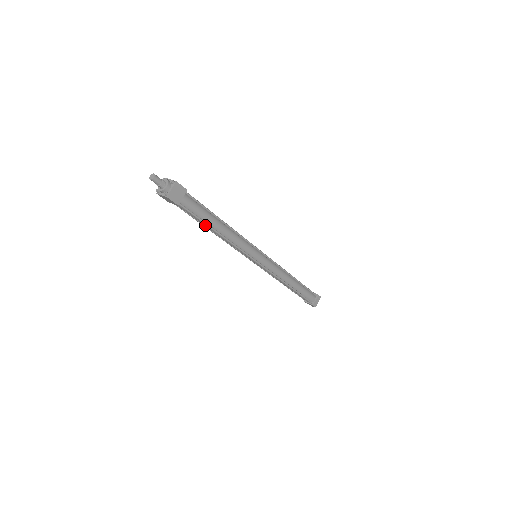
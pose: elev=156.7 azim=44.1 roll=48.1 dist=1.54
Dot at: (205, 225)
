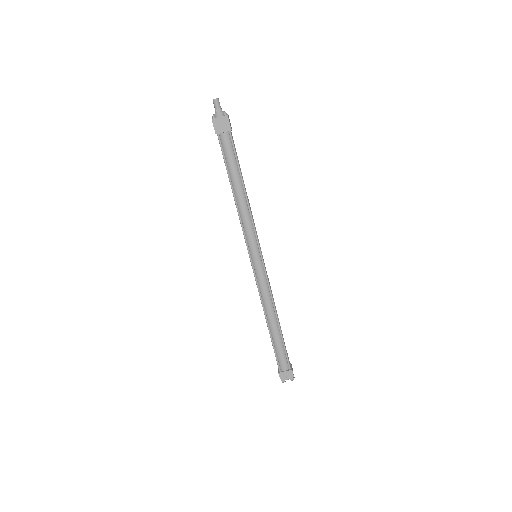
Dot at: (229, 177)
